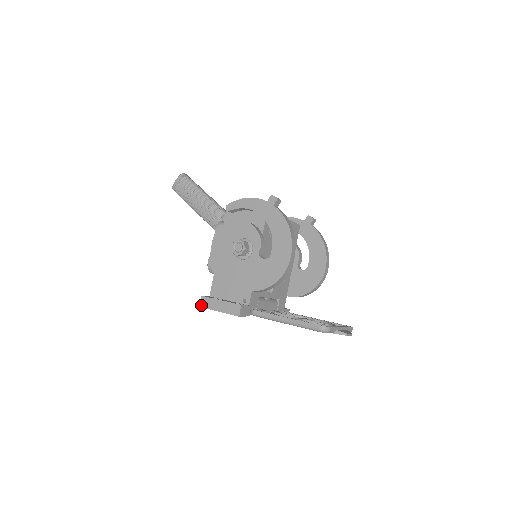
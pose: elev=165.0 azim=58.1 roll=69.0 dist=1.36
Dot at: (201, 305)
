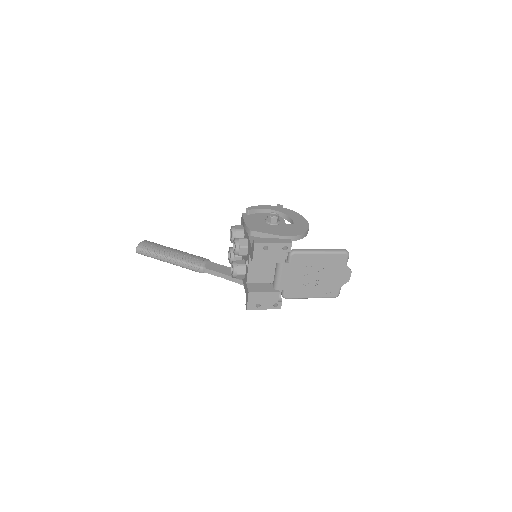
Dot at: (256, 242)
